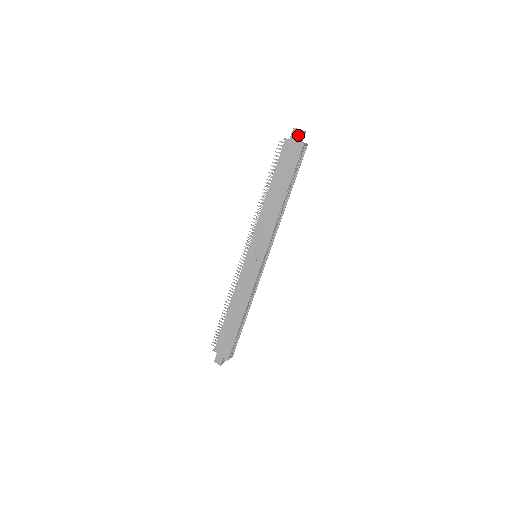
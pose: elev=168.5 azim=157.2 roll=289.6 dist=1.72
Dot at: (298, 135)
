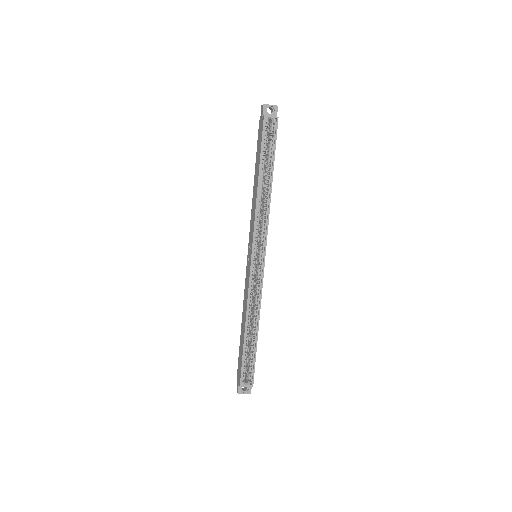
Dot at: (262, 110)
